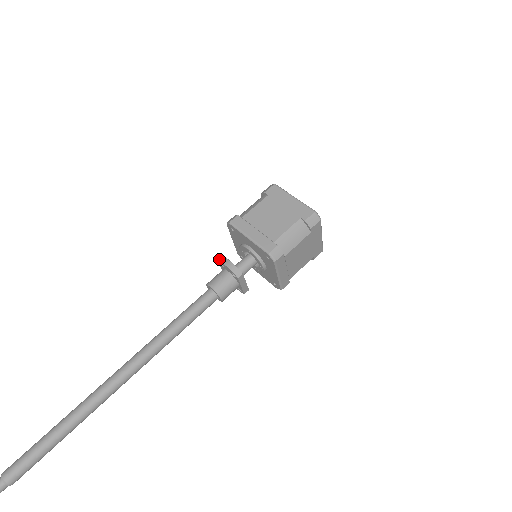
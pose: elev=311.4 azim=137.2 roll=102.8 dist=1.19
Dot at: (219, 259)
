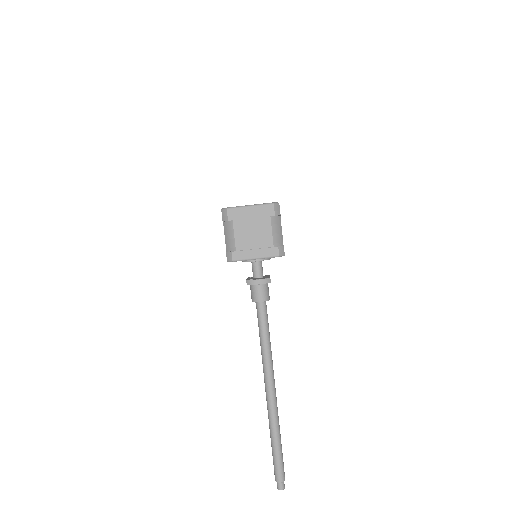
Dot at: (247, 284)
